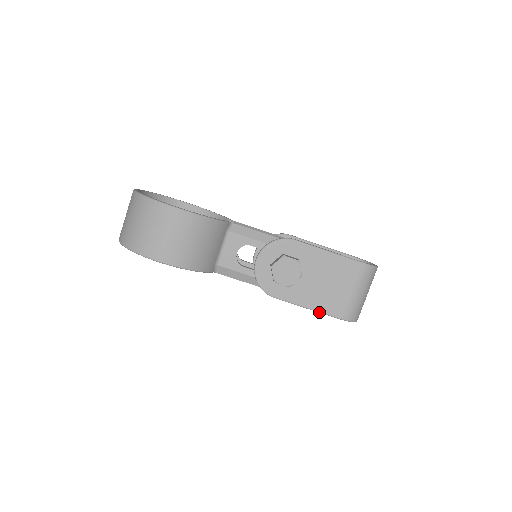
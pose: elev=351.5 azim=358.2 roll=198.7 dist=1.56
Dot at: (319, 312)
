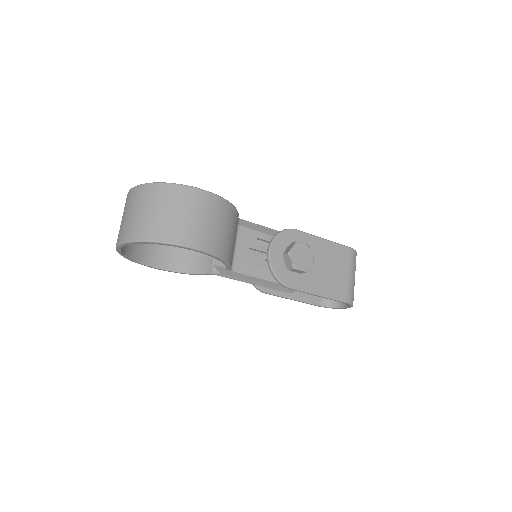
Dot at: (328, 298)
